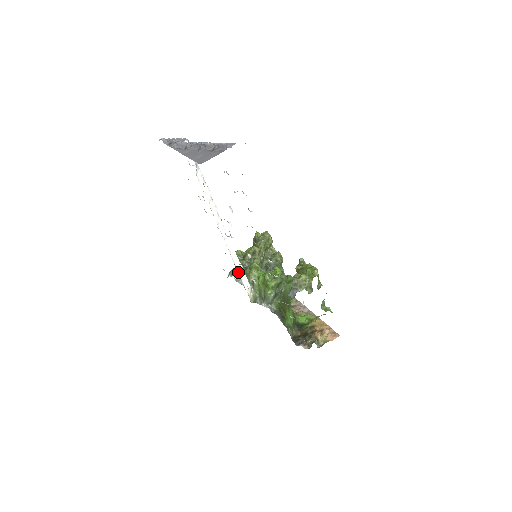
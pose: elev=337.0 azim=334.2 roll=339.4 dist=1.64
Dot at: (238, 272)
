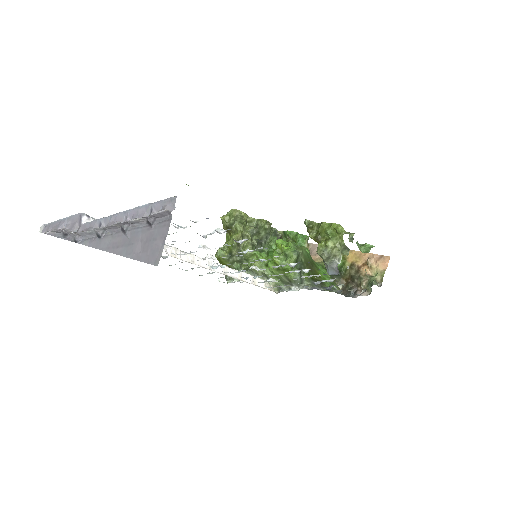
Dot at: (246, 282)
